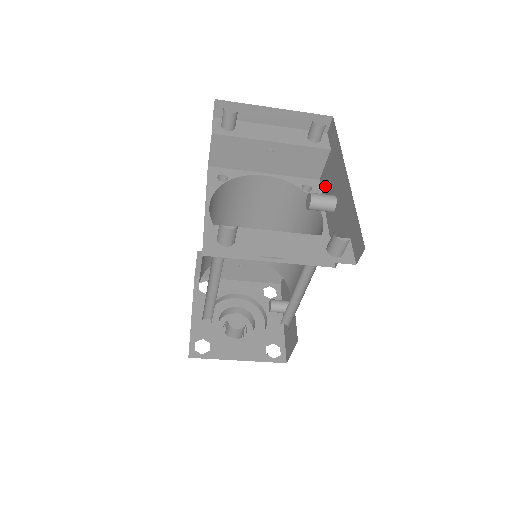
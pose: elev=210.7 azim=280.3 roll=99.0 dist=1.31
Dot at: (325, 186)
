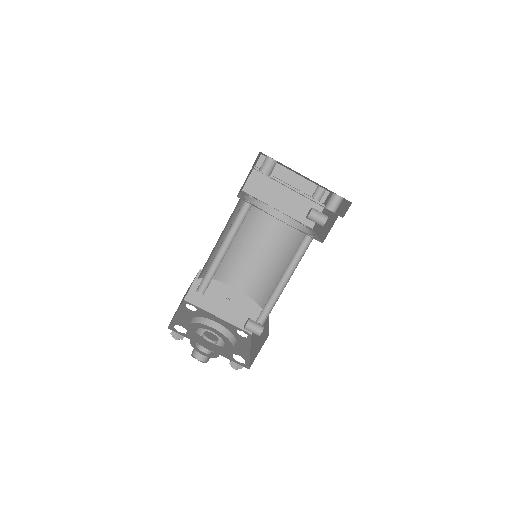
Dot at: occluded
